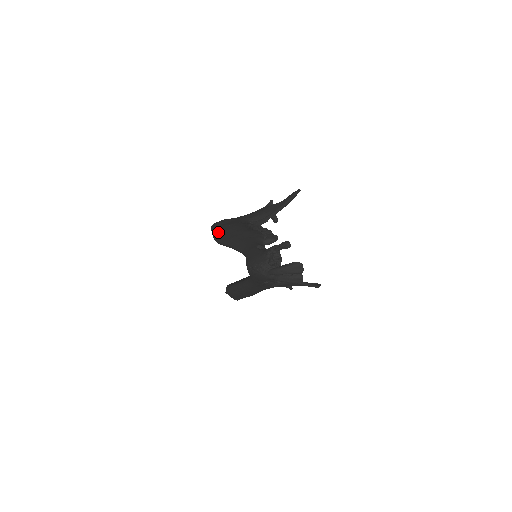
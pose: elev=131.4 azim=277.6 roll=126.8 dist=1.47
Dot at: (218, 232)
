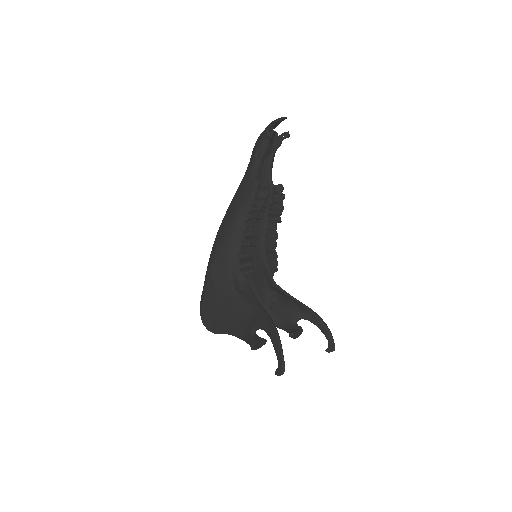
Dot at: occluded
